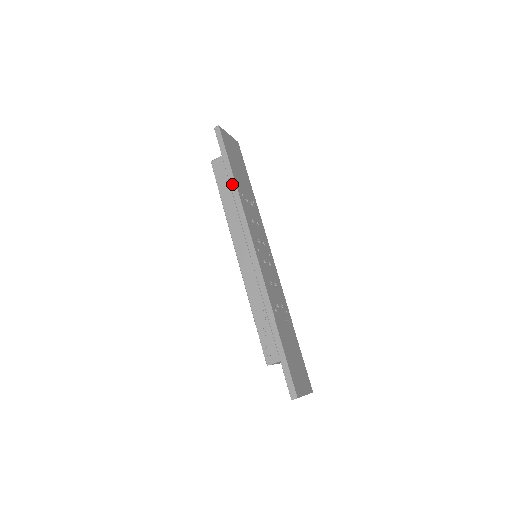
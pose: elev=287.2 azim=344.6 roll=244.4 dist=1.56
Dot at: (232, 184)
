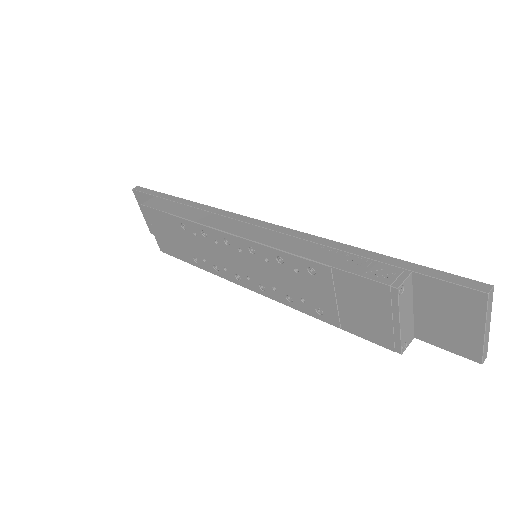
Dot at: (184, 202)
